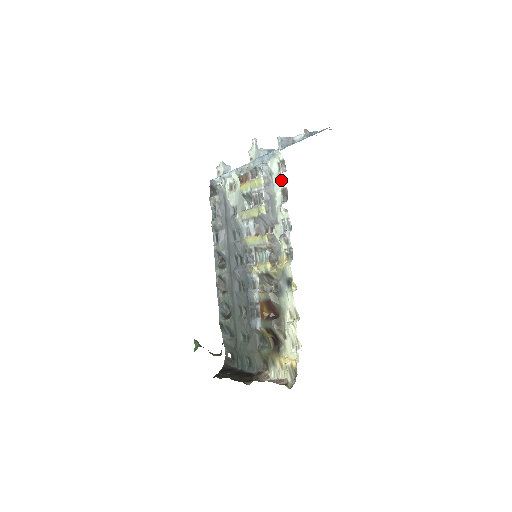
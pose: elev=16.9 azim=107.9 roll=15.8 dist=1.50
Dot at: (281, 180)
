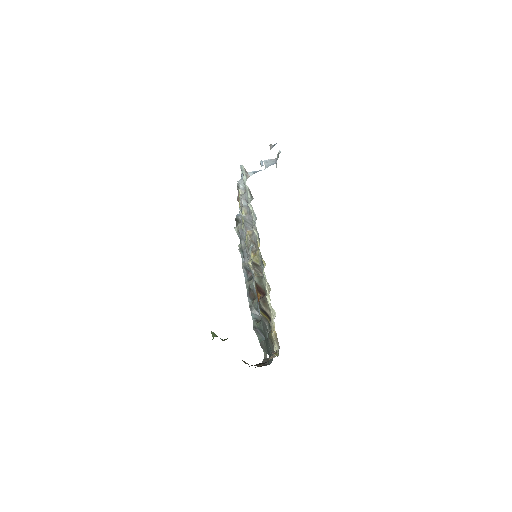
Dot at: (245, 184)
